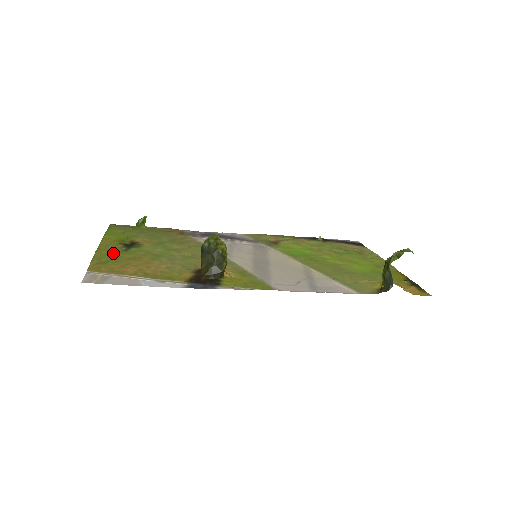
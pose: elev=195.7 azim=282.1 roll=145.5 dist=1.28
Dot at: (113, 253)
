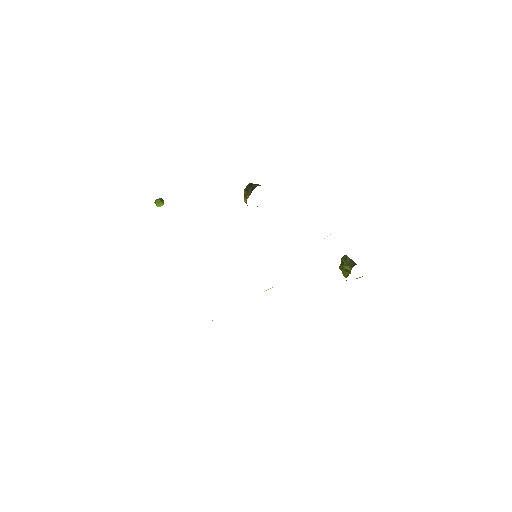
Dot at: occluded
